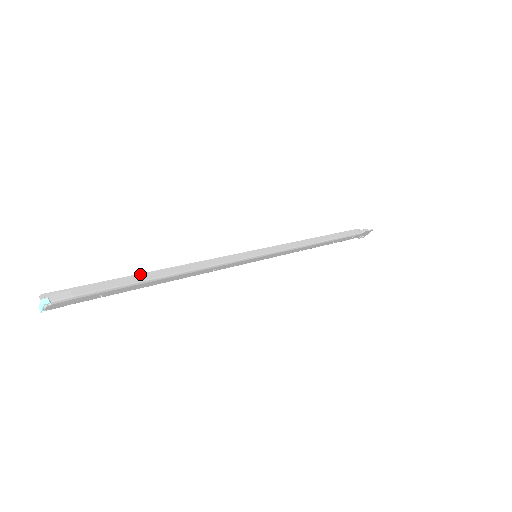
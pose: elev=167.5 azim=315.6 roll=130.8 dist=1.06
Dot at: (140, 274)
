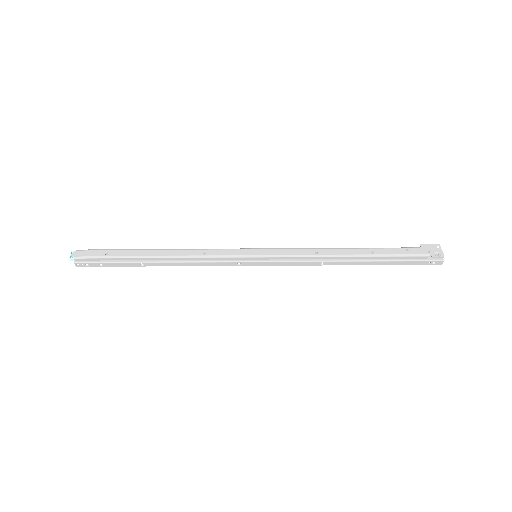
Dot at: occluded
